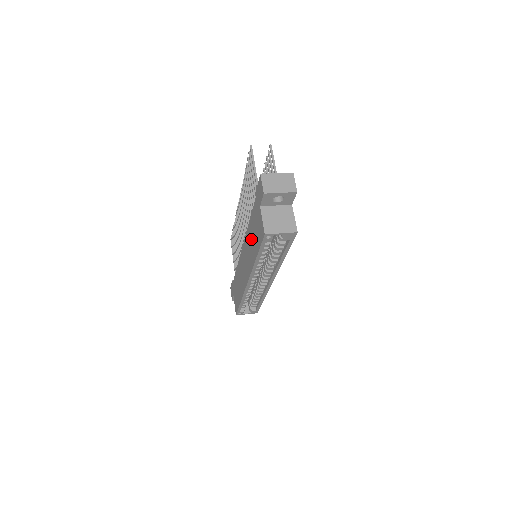
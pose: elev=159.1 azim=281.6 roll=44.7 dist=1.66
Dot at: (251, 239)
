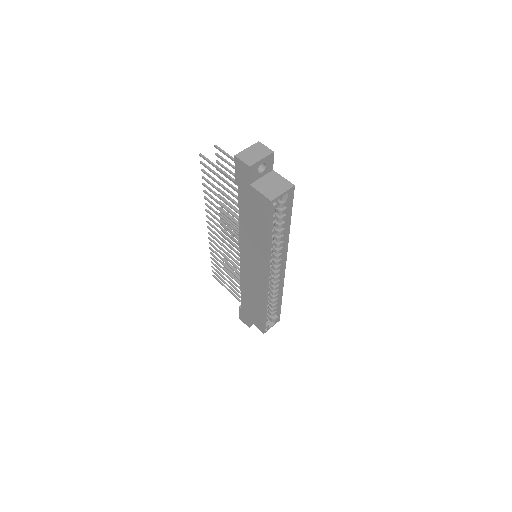
Dot at: (251, 231)
